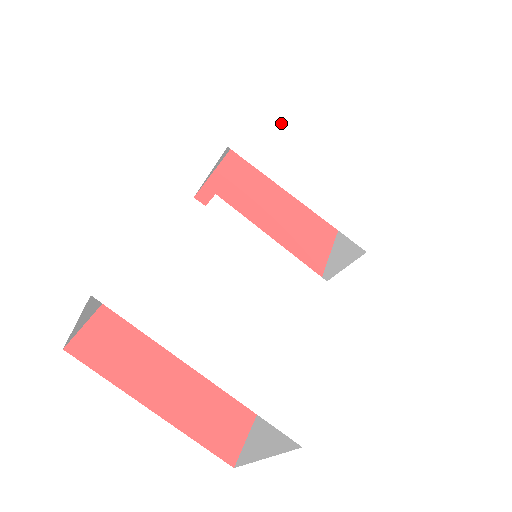
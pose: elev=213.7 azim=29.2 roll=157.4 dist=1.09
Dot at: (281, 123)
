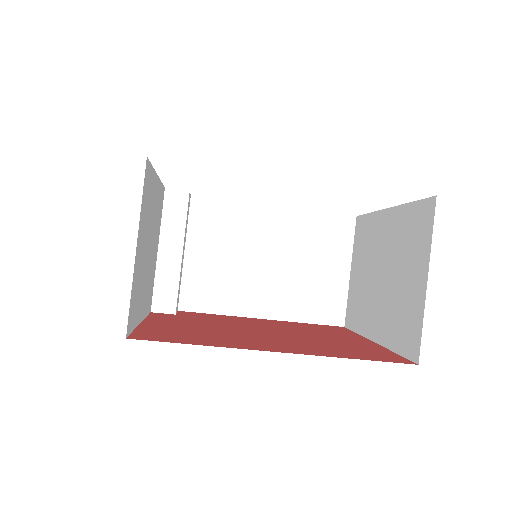
Dot at: occluded
